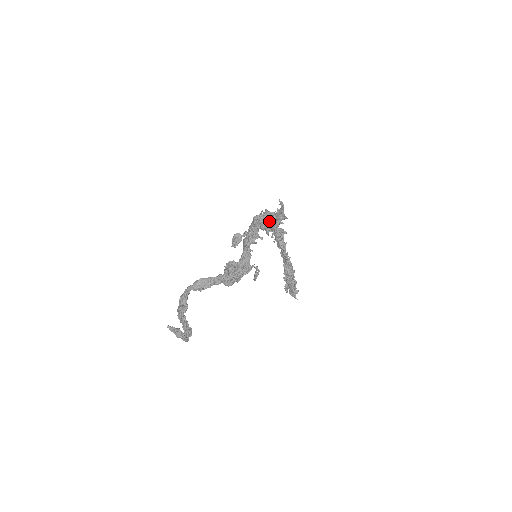
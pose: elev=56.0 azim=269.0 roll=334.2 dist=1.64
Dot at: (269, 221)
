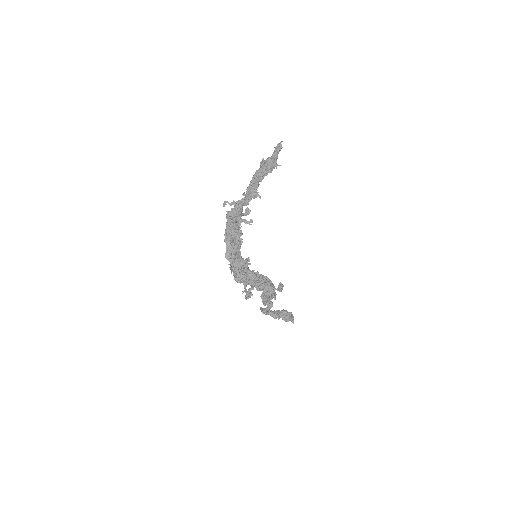
Dot at: (241, 265)
